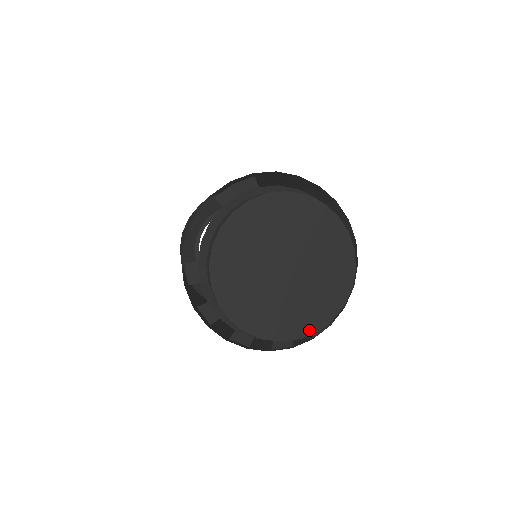
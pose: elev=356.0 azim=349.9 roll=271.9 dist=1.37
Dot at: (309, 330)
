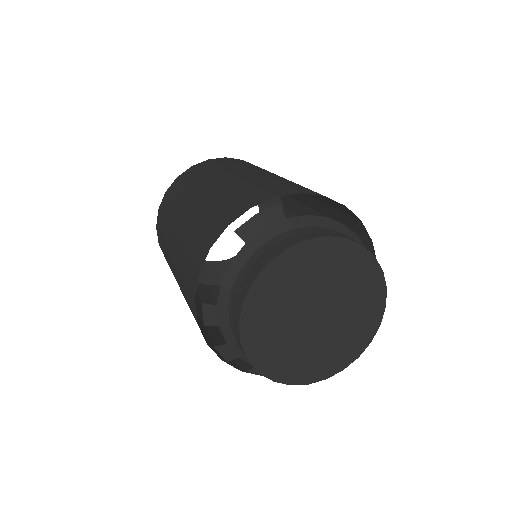
Dot at: (335, 370)
